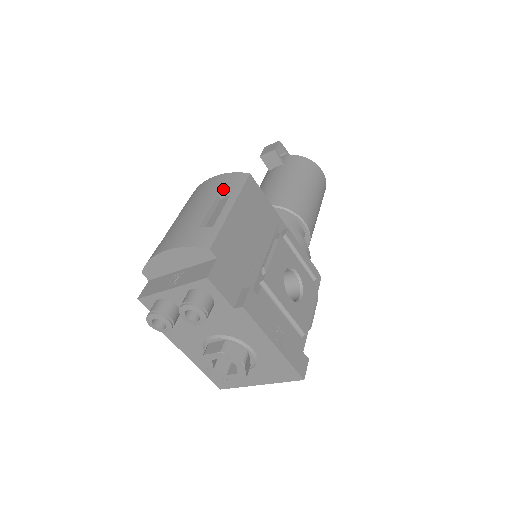
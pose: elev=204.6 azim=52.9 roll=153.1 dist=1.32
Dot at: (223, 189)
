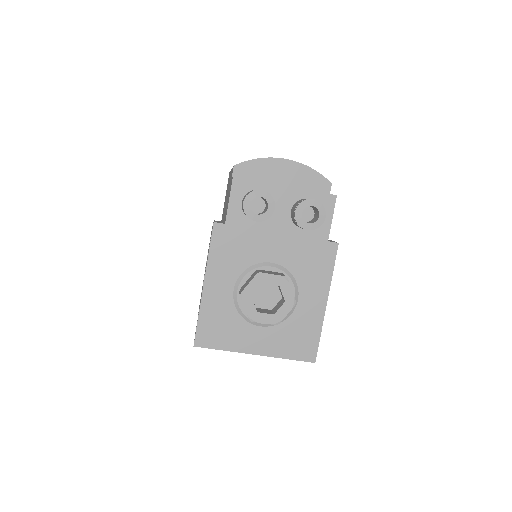
Dot at: occluded
